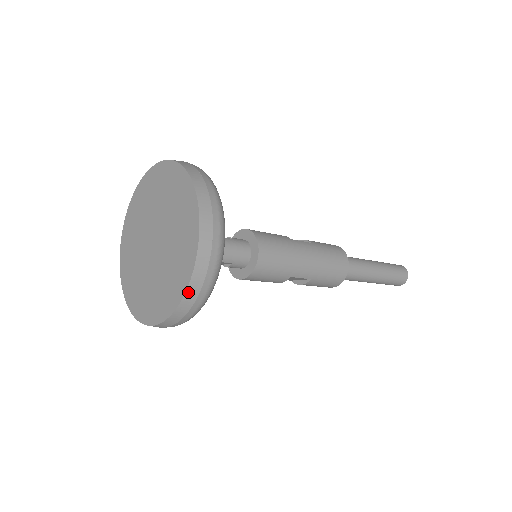
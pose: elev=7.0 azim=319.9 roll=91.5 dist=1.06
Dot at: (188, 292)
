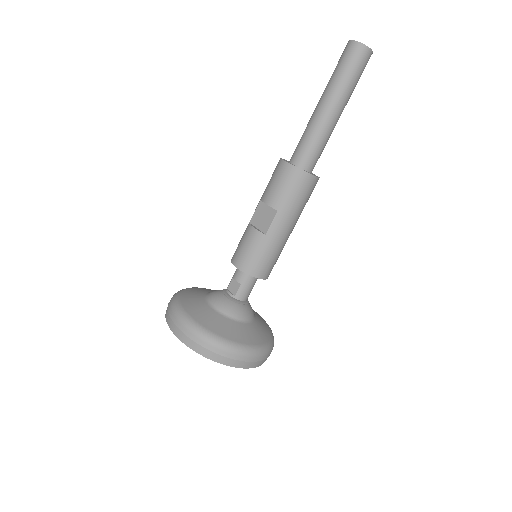
Dot at: occluded
